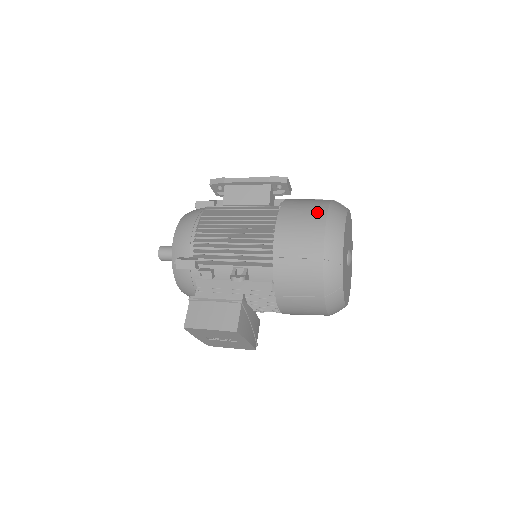
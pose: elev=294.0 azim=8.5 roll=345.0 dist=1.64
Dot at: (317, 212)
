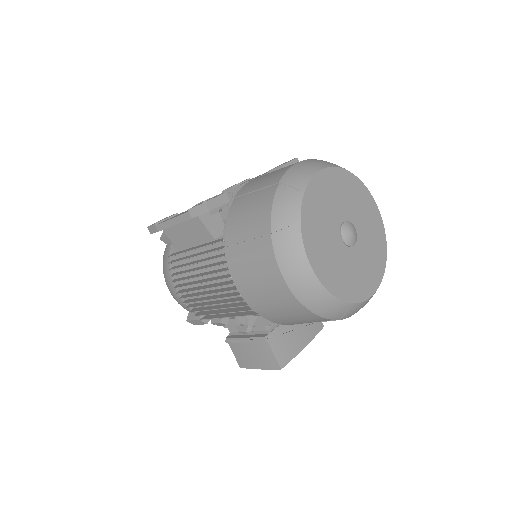
Dot at: (261, 247)
